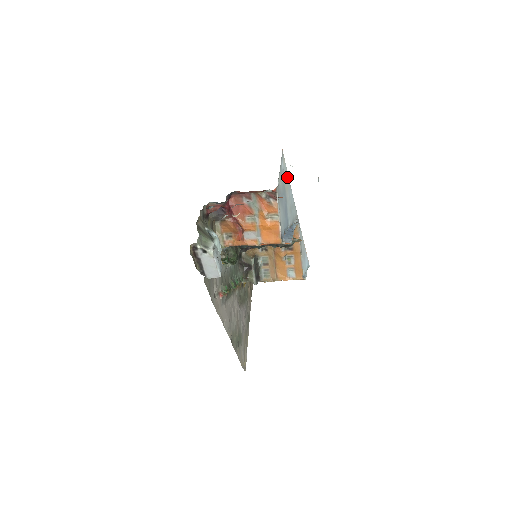
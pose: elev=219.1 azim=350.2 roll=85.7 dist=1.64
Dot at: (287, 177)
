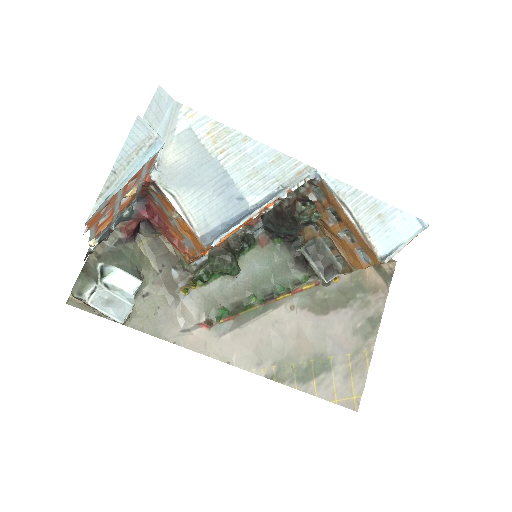
Dot at: (220, 130)
